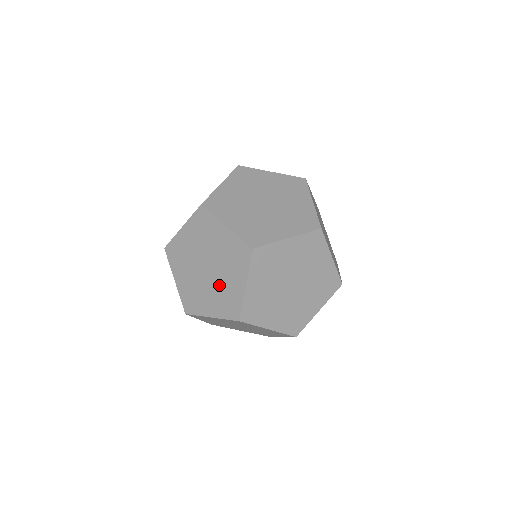
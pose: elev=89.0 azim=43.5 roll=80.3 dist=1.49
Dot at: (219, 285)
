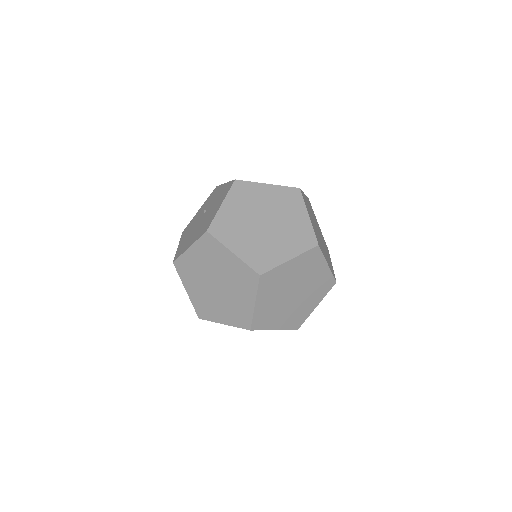
Dot at: (229, 300)
